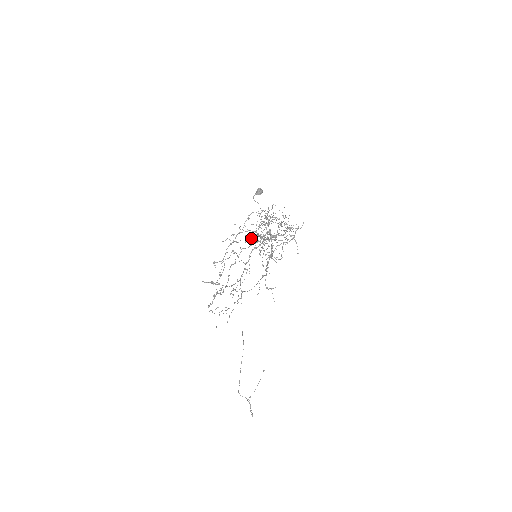
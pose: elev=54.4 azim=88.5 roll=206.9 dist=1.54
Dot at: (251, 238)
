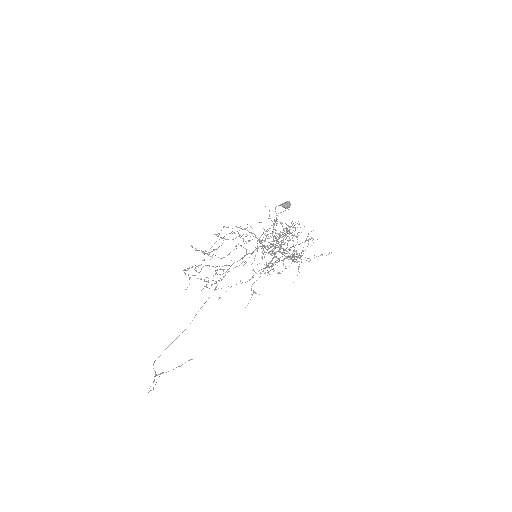
Dot at: (272, 232)
